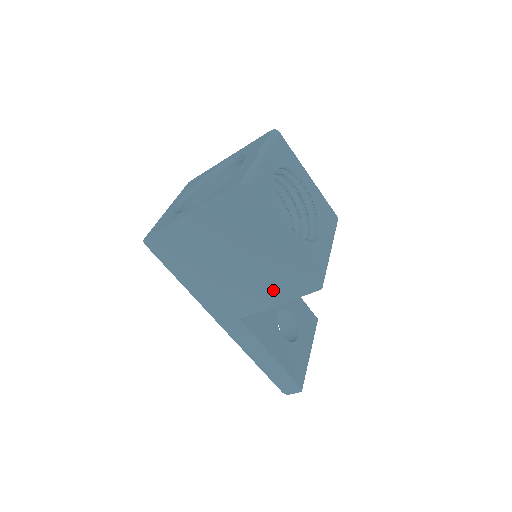
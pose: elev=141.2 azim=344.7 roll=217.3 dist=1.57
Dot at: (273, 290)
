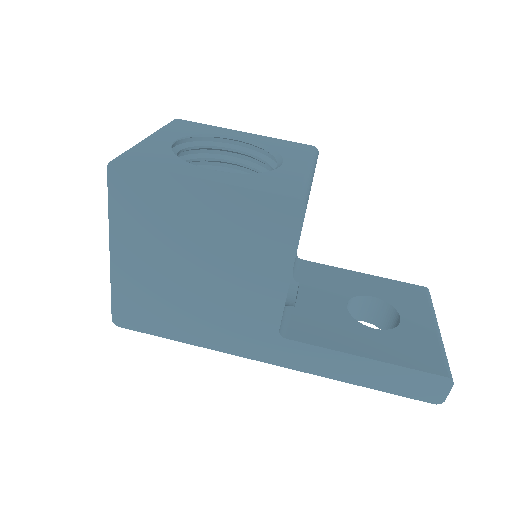
Dot at: (265, 262)
